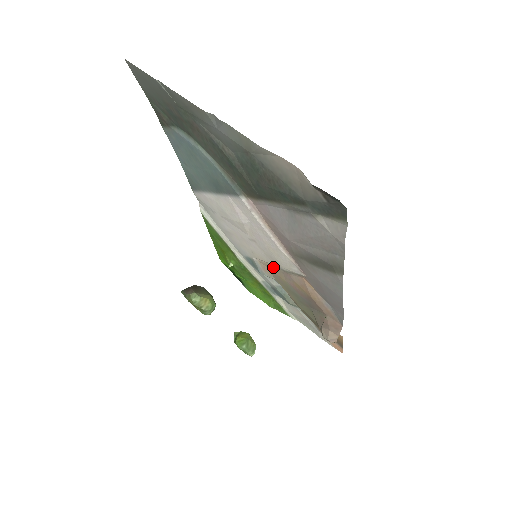
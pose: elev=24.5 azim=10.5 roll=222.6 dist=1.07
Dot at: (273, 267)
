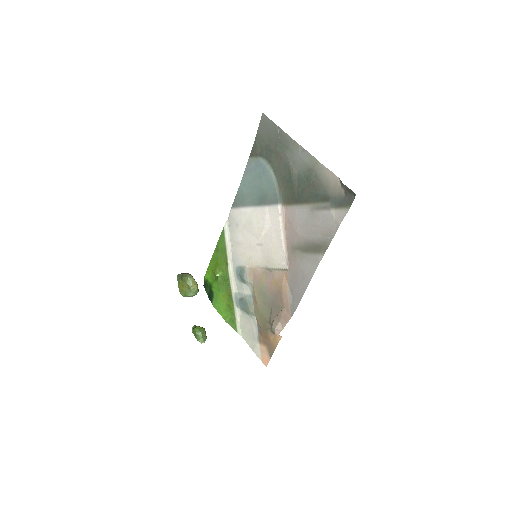
Dot at: (260, 271)
